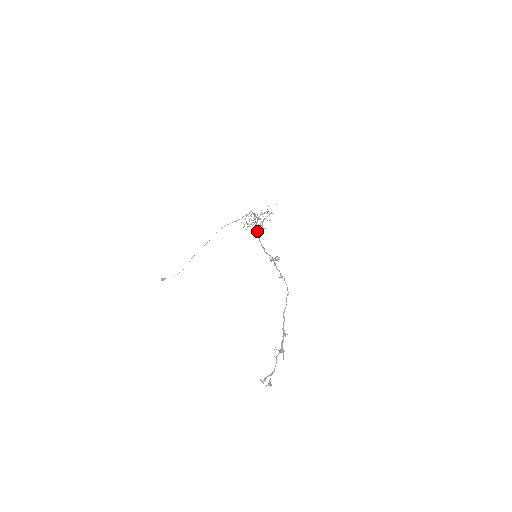
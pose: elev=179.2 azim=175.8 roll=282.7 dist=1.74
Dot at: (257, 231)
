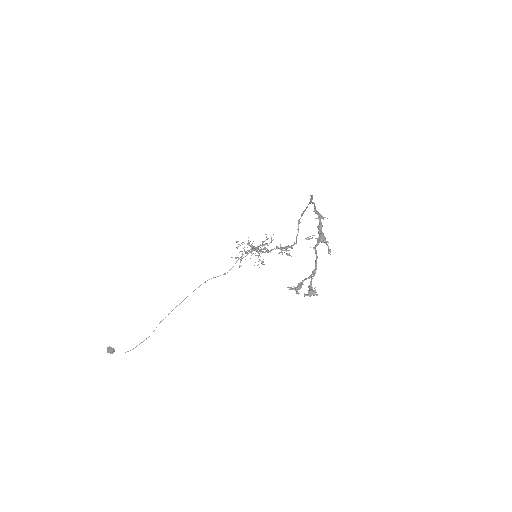
Dot at: occluded
